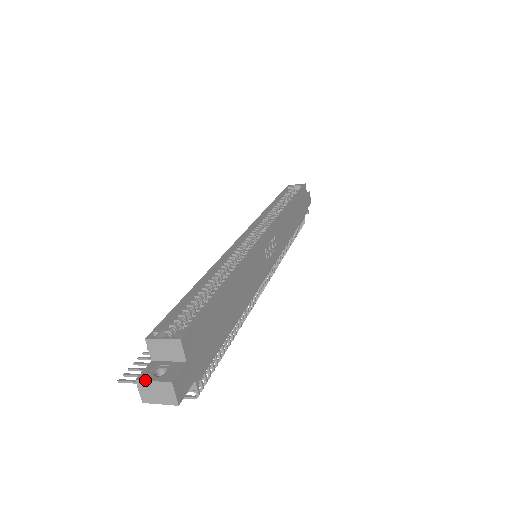
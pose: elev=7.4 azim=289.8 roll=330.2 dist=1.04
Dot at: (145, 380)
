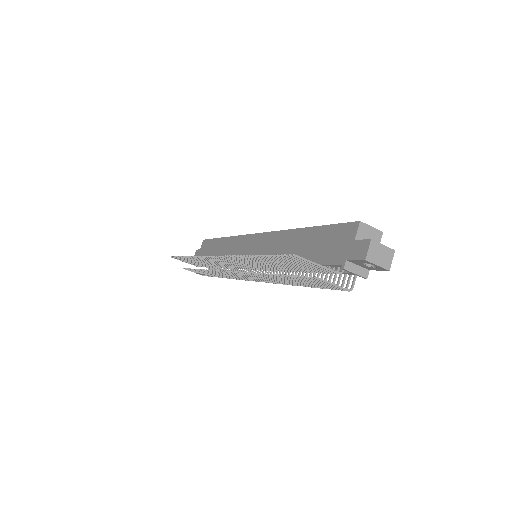
Dot at: (378, 242)
